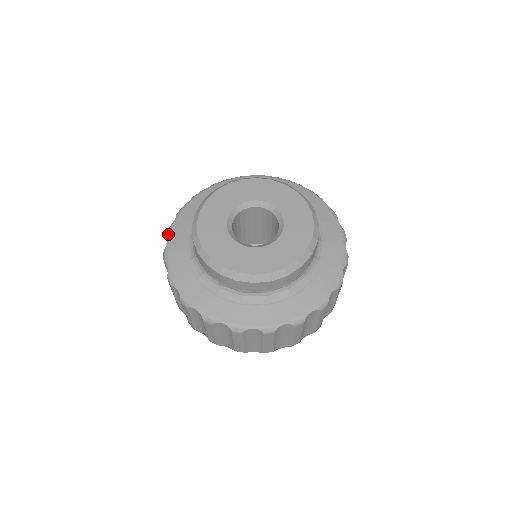
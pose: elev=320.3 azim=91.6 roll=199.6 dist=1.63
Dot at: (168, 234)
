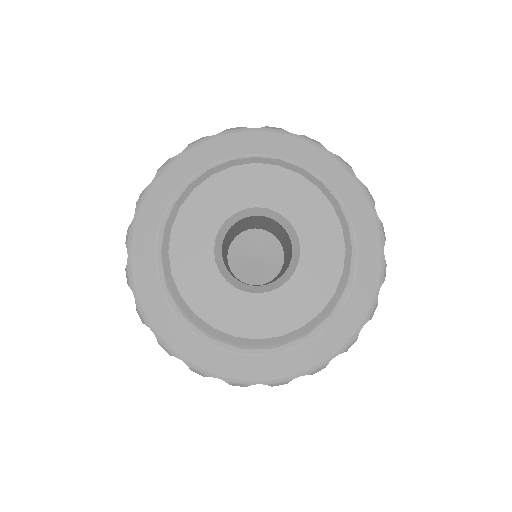
Dot at: (128, 241)
